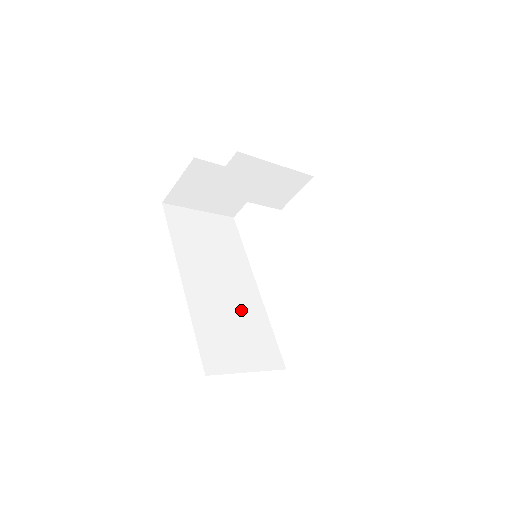
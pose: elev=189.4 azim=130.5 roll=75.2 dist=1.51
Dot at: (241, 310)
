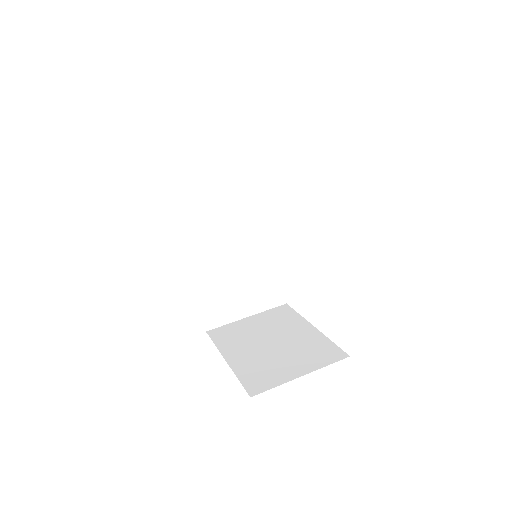
Dot at: (250, 259)
